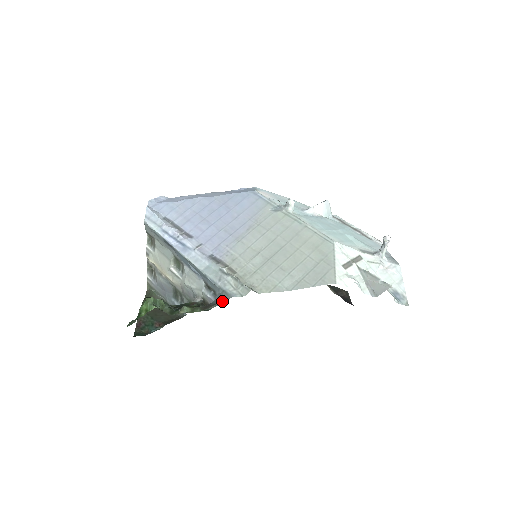
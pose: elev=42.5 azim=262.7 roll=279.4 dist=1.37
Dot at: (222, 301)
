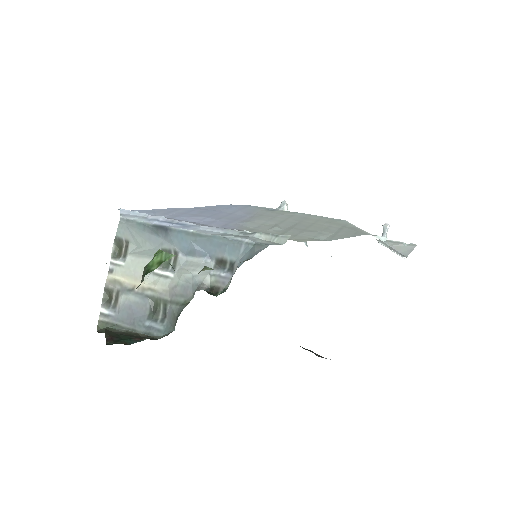
Dot at: (257, 252)
